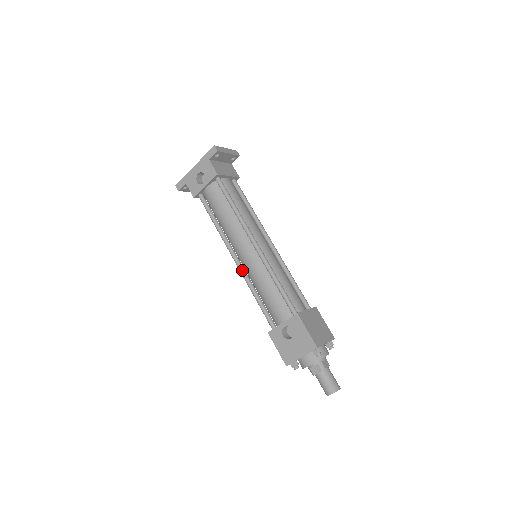
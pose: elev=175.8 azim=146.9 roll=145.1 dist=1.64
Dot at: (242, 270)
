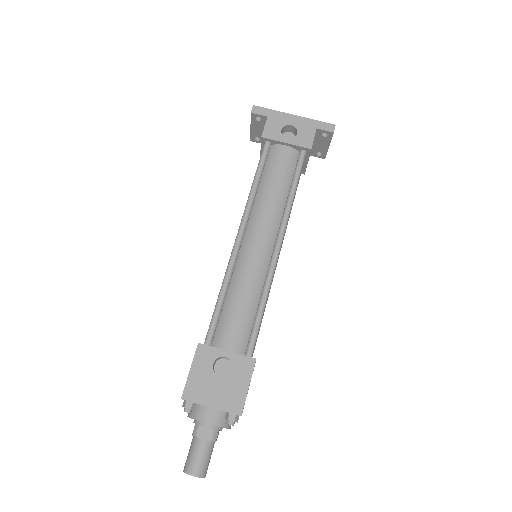
Dot at: (236, 254)
